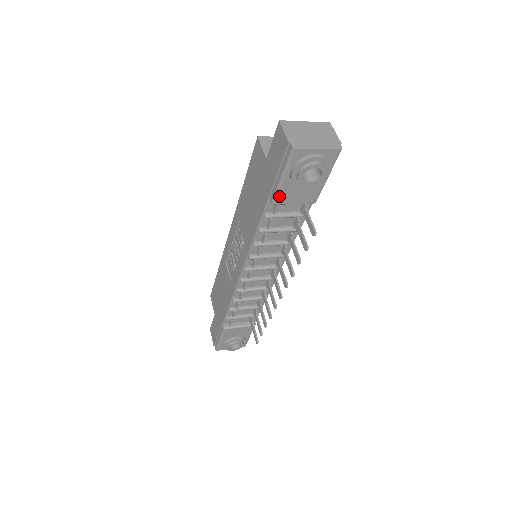
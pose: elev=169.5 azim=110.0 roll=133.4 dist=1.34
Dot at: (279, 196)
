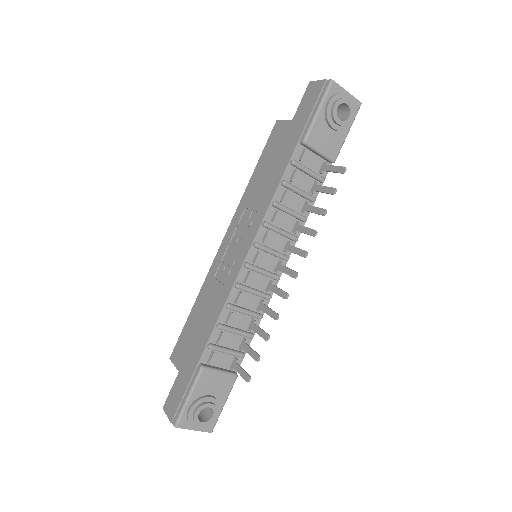
Dot at: (311, 133)
